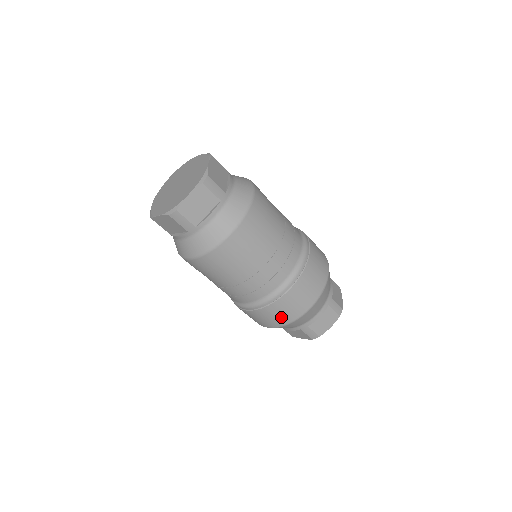
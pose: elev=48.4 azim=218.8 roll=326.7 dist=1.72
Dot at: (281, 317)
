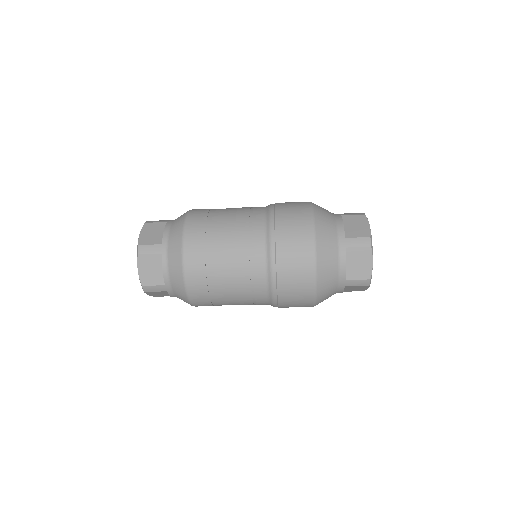
Dot at: occluded
